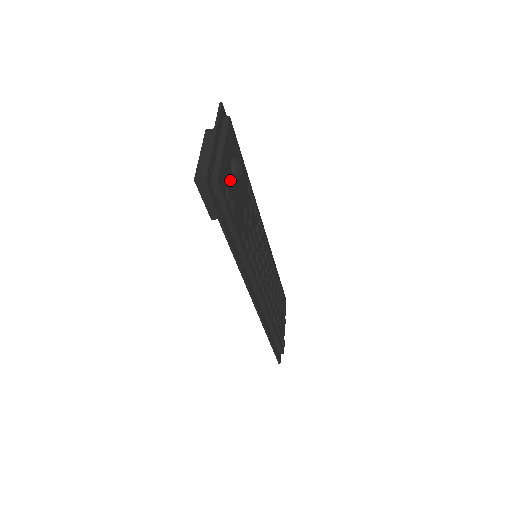
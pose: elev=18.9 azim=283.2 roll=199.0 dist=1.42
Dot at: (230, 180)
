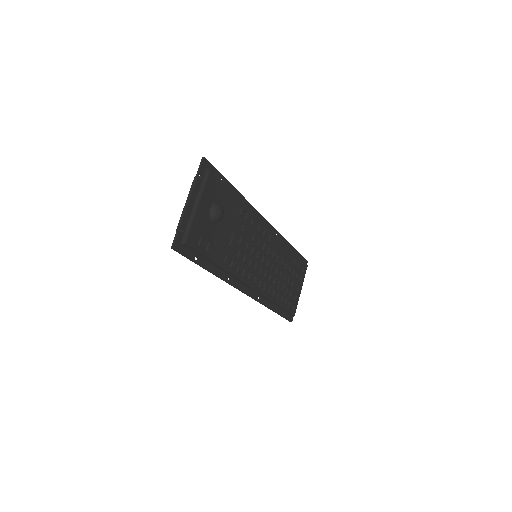
Dot at: (207, 227)
